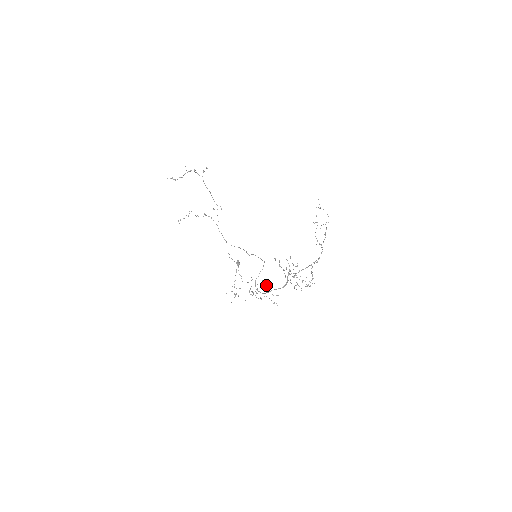
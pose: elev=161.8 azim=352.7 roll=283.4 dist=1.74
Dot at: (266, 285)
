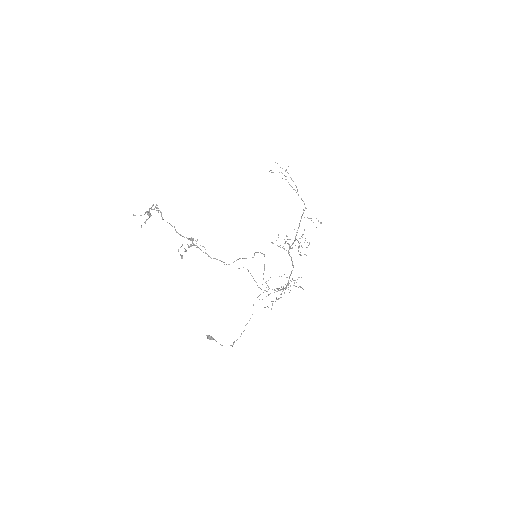
Dot at: occluded
